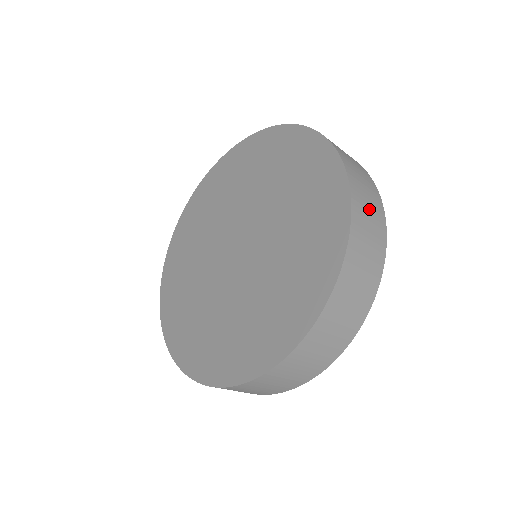
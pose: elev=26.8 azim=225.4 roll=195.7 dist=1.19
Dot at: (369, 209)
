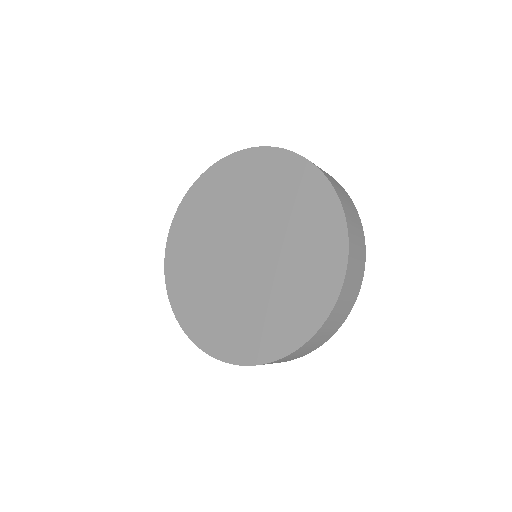
Dot at: occluded
